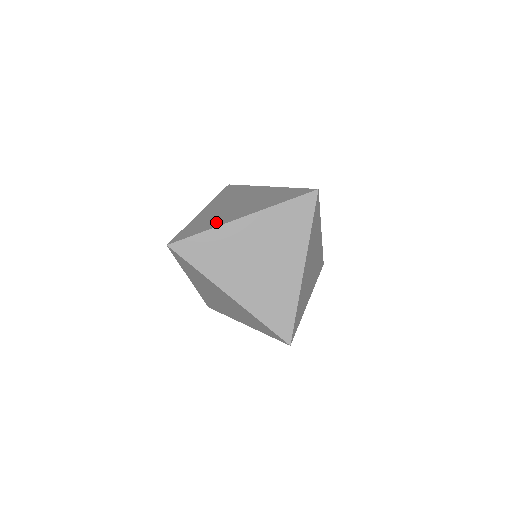
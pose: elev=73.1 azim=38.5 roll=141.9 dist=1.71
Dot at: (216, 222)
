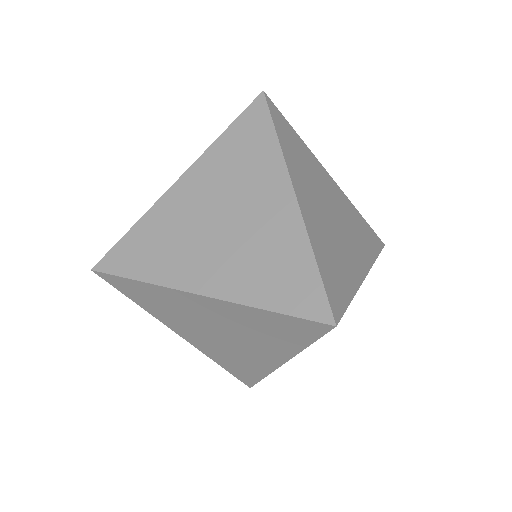
Dot at: occluded
